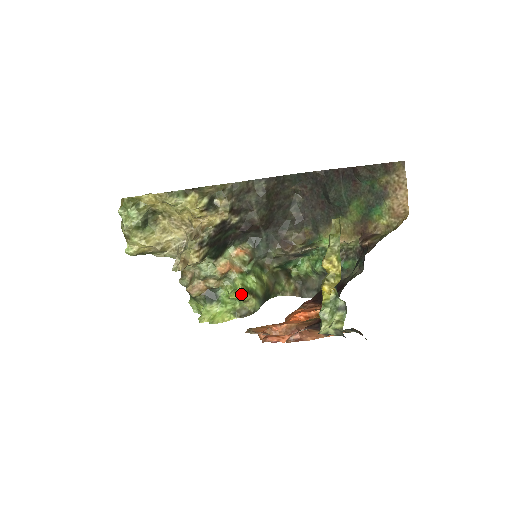
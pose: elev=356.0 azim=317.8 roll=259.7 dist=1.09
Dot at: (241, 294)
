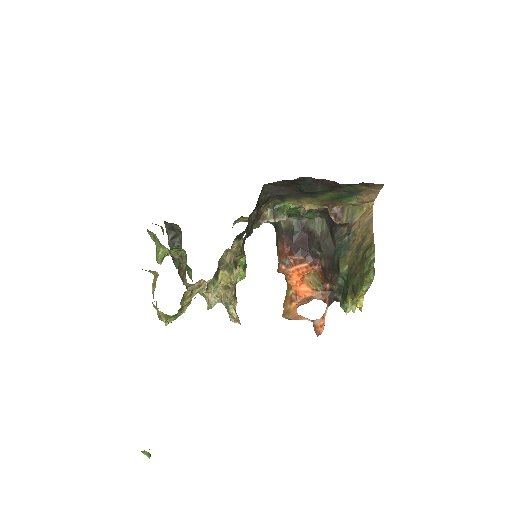
Dot at: (245, 276)
